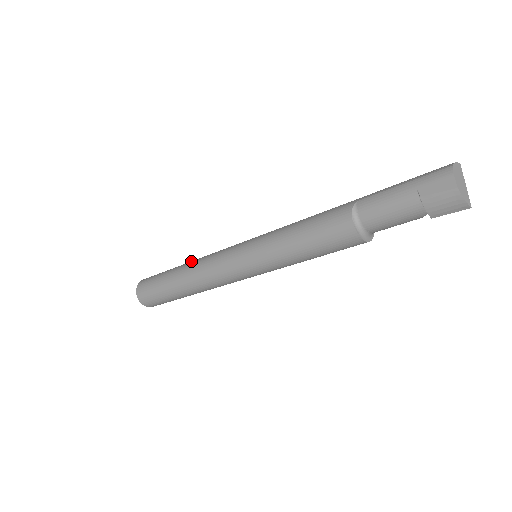
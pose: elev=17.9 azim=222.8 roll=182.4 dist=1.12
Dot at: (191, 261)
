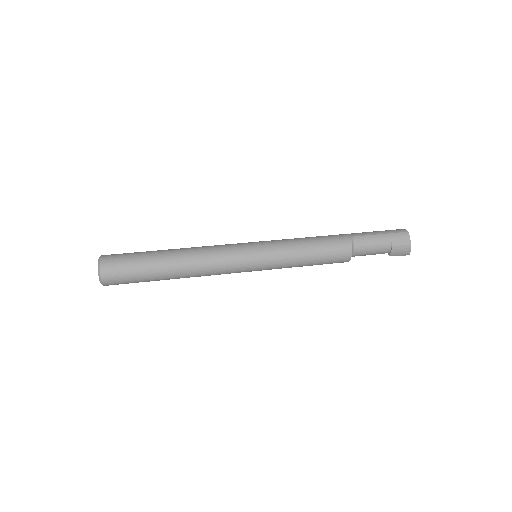
Dot at: (183, 249)
